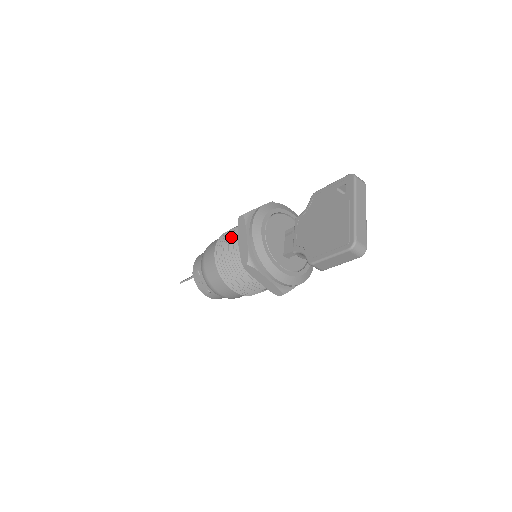
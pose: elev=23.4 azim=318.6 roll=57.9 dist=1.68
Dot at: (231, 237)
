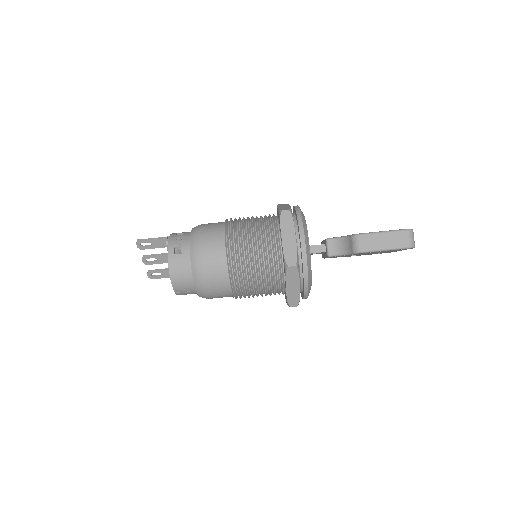
Dot at: occluded
